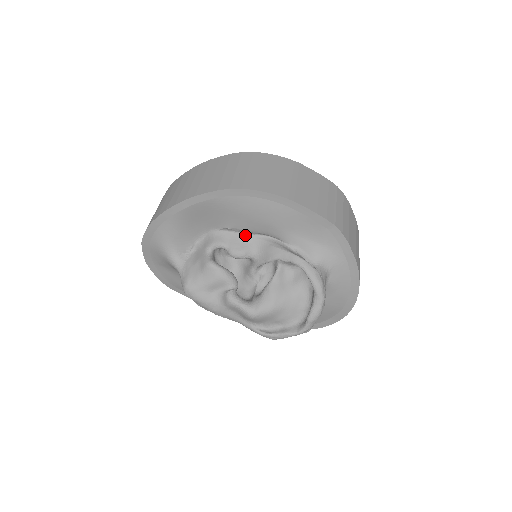
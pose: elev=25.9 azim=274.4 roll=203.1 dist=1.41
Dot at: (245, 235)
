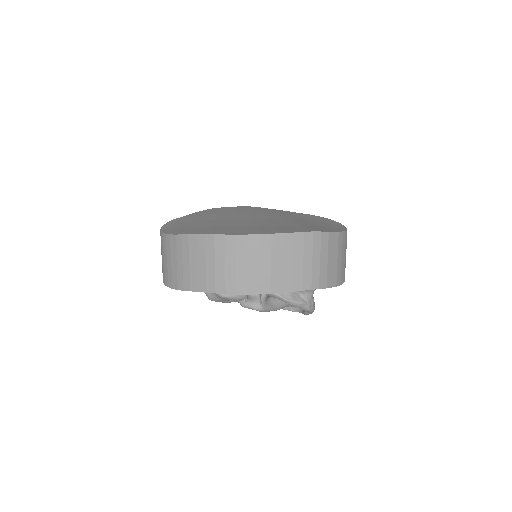
Dot at: occluded
